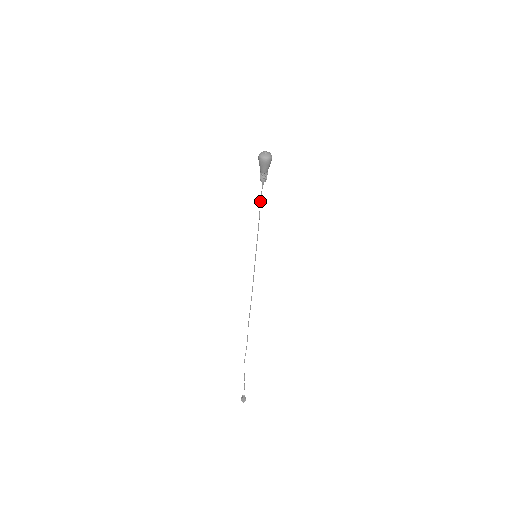
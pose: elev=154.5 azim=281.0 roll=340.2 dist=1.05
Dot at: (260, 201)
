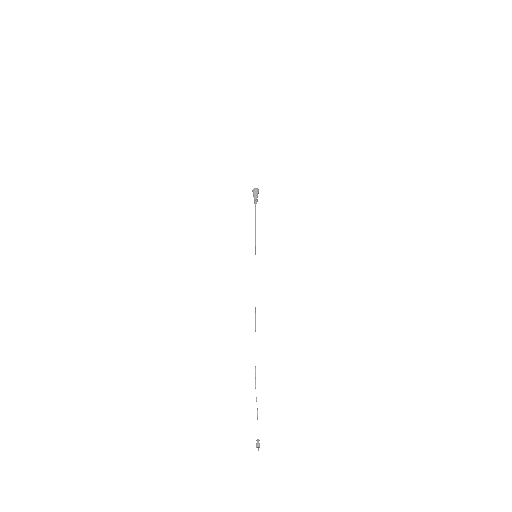
Dot at: (255, 216)
